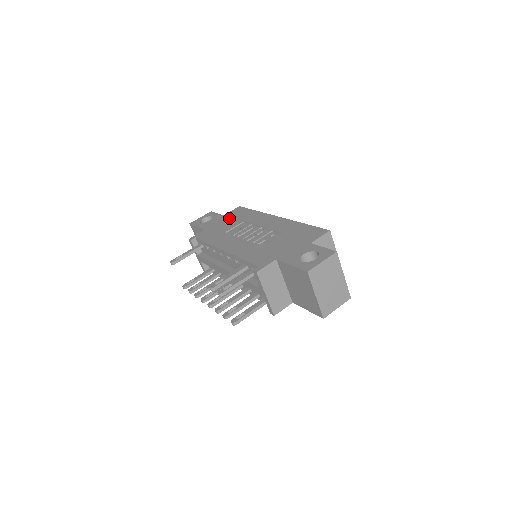
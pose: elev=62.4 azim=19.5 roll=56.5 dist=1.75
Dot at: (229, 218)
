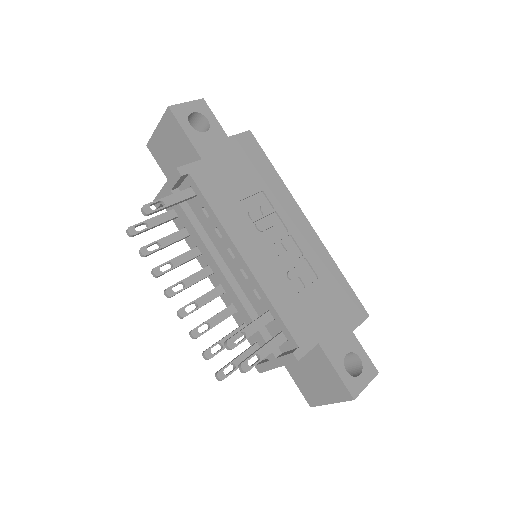
Dot at: (240, 158)
